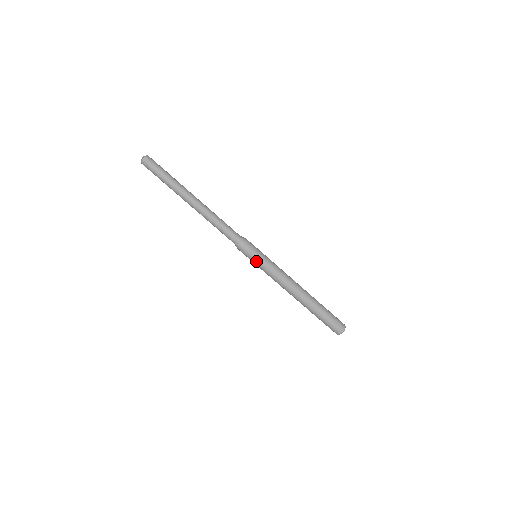
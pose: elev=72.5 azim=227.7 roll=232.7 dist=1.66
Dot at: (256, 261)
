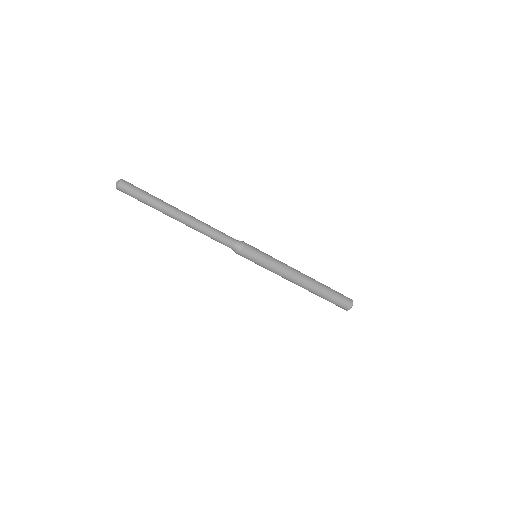
Dot at: (260, 259)
